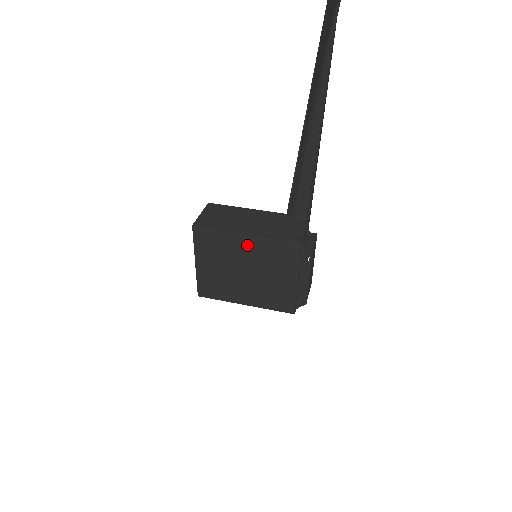
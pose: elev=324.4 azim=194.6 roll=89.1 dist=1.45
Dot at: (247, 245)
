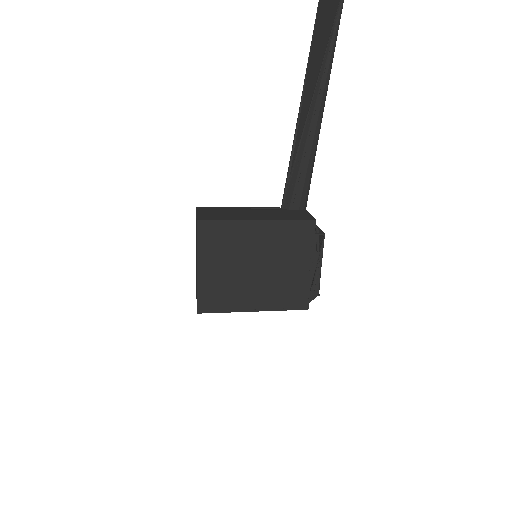
Dot at: (259, 234)
